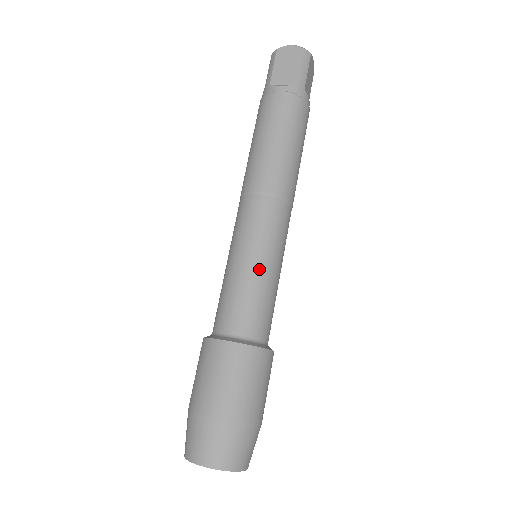
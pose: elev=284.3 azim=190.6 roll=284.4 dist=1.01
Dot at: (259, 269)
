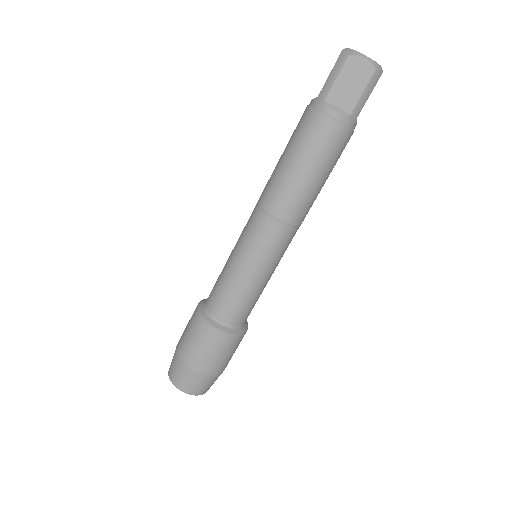
Dot at: (256, 281)
